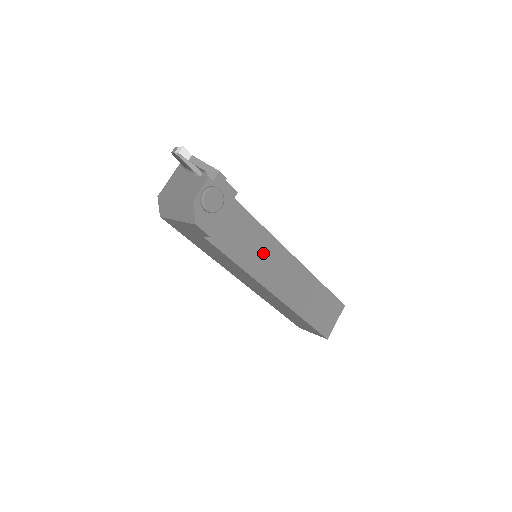
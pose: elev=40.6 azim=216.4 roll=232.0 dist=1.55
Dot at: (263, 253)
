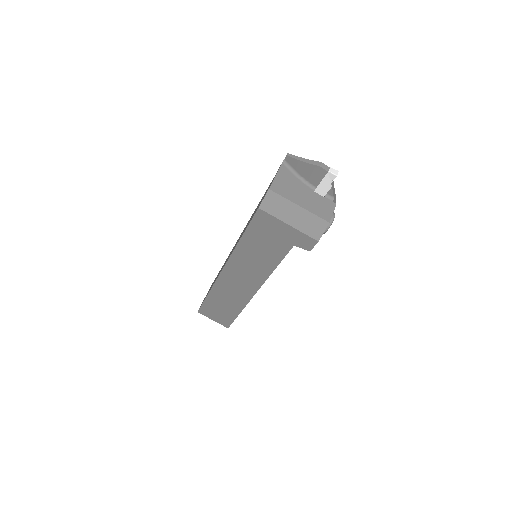
Dot at: occluded
